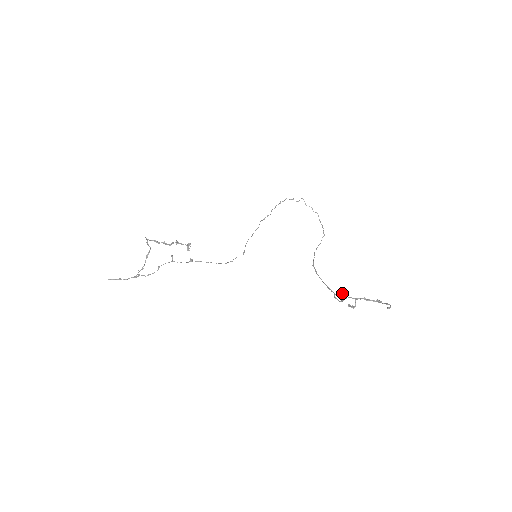
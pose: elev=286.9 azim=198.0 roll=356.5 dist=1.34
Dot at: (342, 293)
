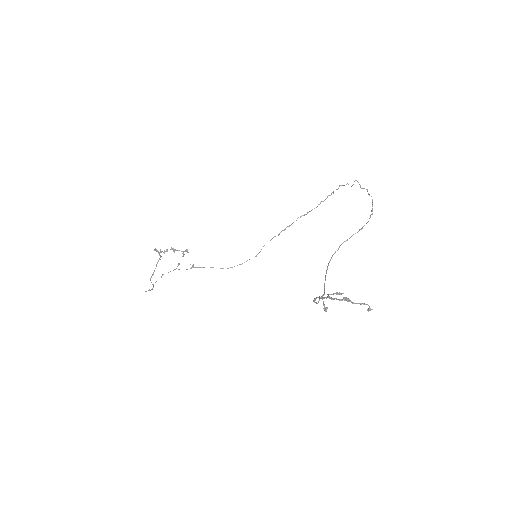
Dot at: (333, 293)
